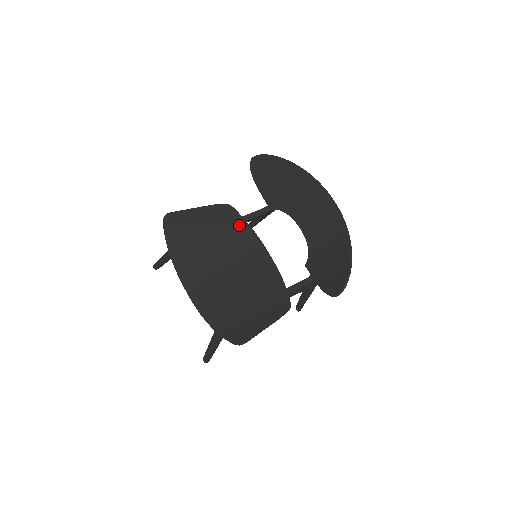
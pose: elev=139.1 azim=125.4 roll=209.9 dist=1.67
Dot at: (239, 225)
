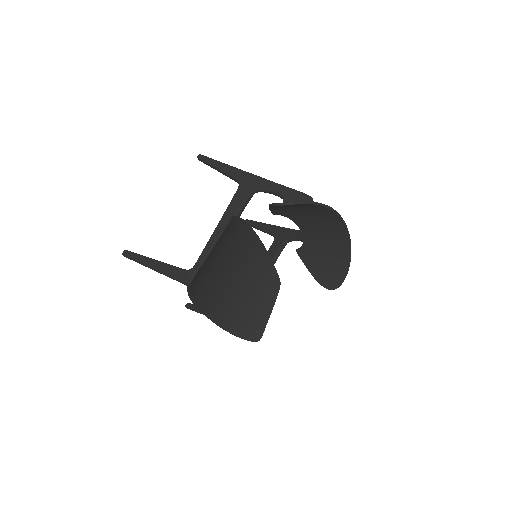
Dot at: (236, 227)
